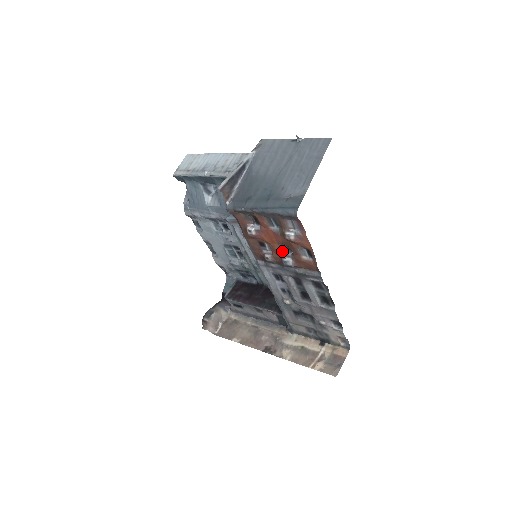
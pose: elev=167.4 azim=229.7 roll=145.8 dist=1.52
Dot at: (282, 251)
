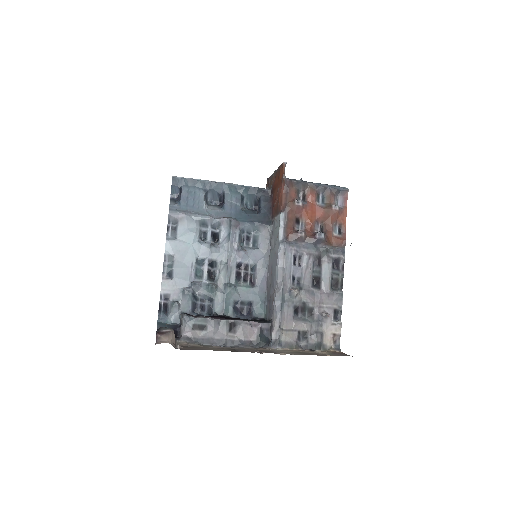
Dot at: (315, 229)
